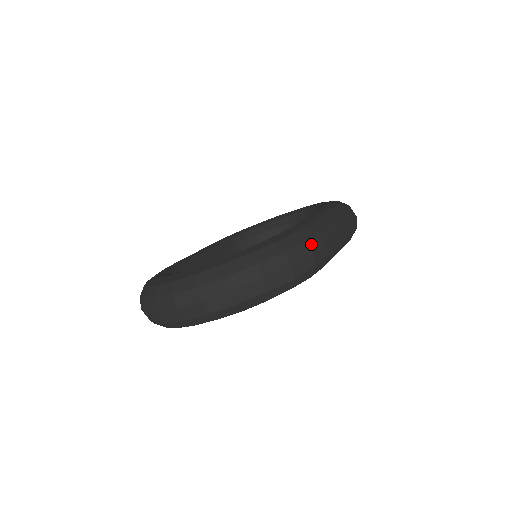
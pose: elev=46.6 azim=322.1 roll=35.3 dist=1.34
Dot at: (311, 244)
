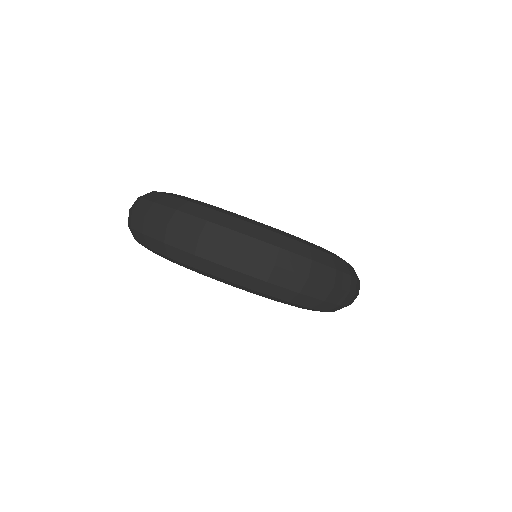
Dot at: (352, 283)
